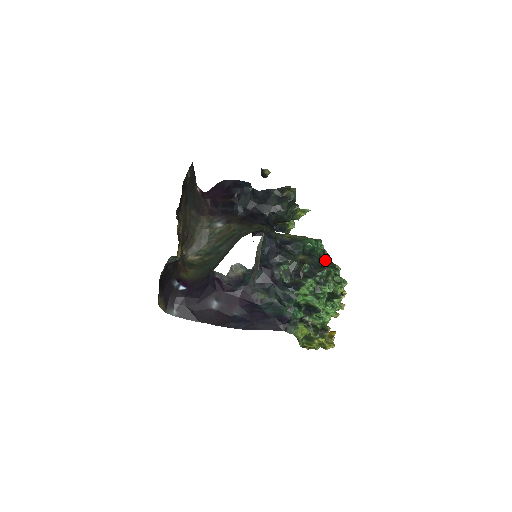
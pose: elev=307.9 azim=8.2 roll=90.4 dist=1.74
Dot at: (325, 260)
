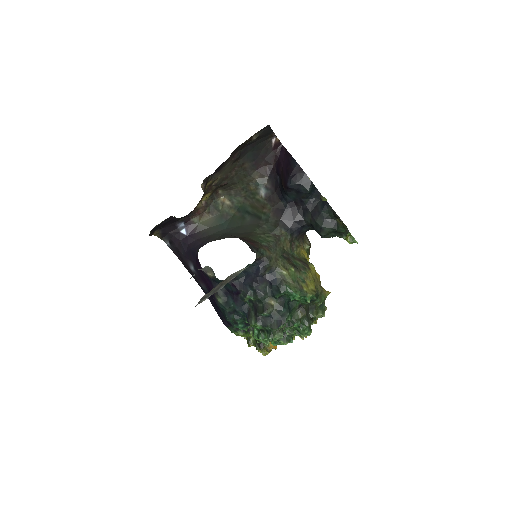
Dot at: (302, 311)
